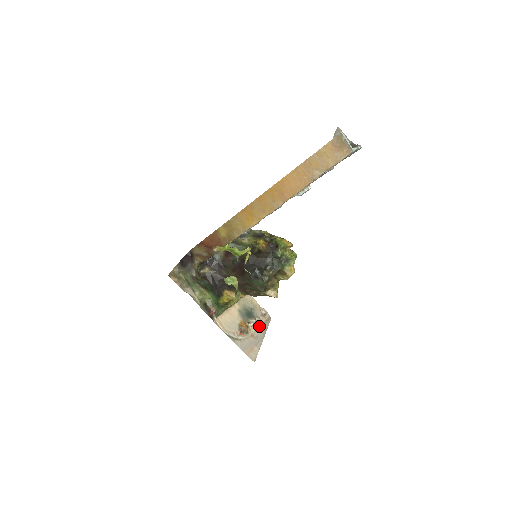
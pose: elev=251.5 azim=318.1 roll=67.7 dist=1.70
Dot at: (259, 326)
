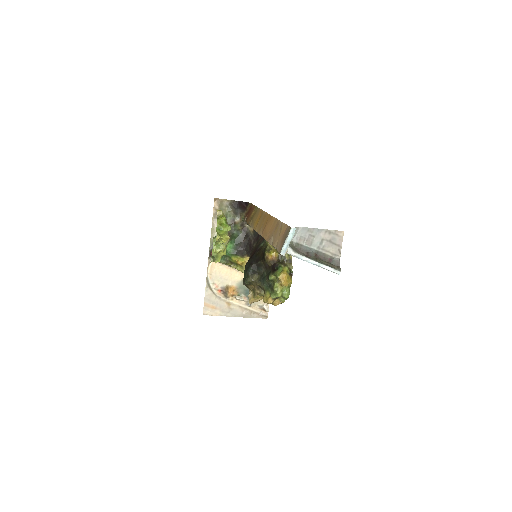
Dot at: (246, 308)
